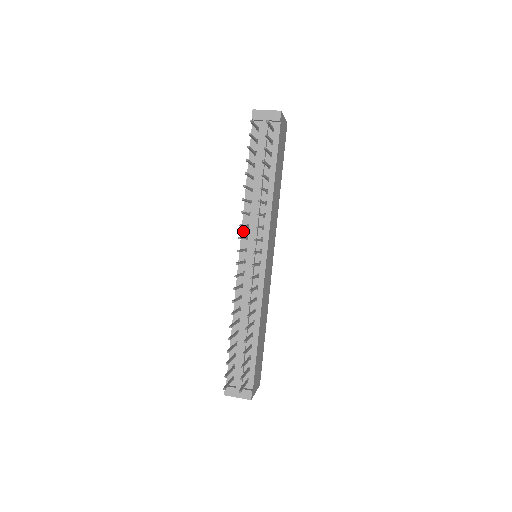
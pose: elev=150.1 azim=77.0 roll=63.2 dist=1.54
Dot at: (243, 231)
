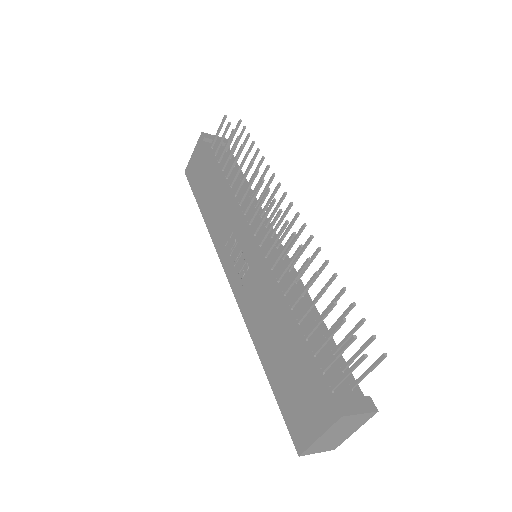
Dot at: (241, 217)
